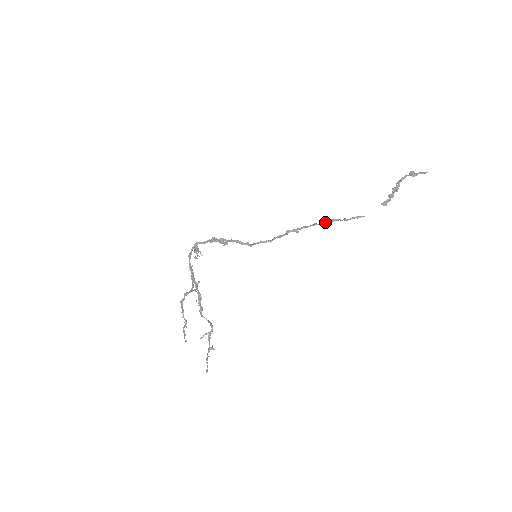
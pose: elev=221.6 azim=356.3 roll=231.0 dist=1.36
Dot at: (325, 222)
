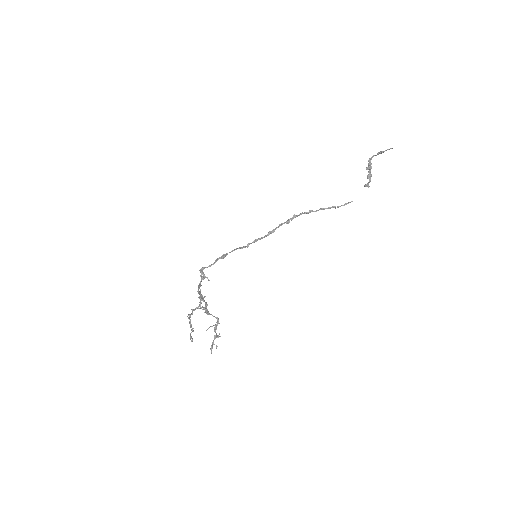
Dot at: (314, 211)
